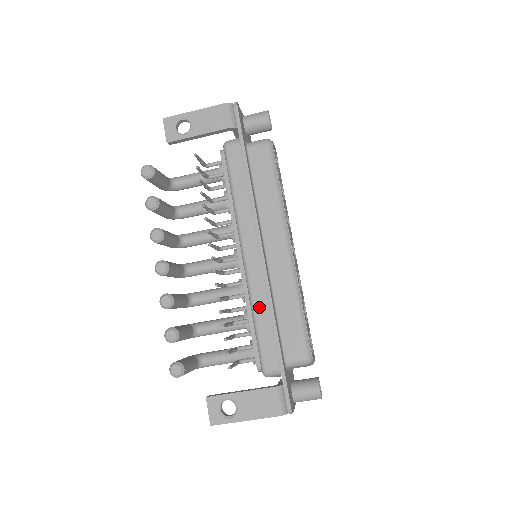
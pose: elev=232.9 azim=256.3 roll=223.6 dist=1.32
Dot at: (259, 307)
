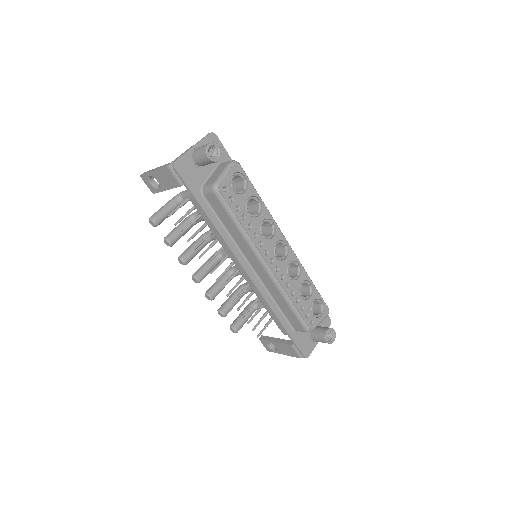
Dot at: (263, 302)
